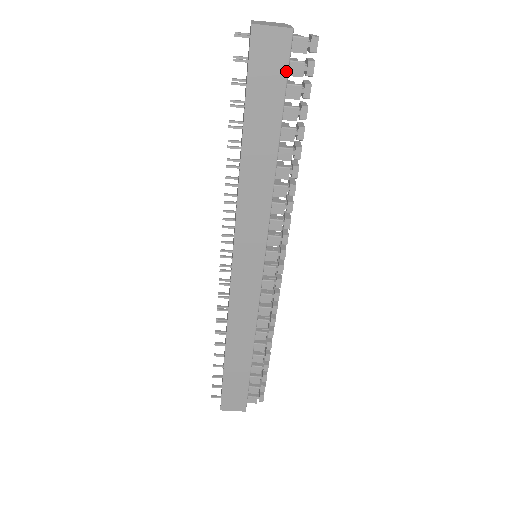
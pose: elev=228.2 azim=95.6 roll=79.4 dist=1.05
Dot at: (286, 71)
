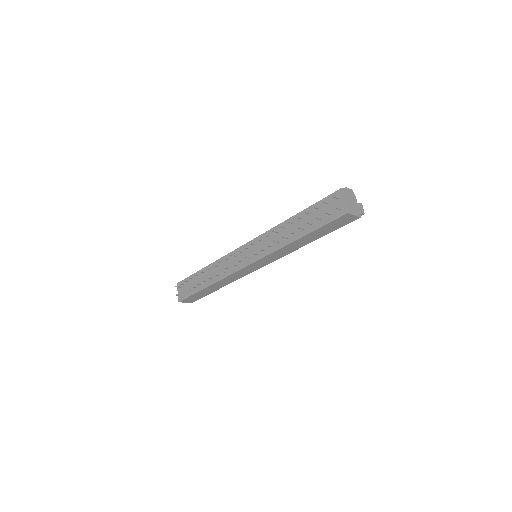
Dot at: occluded
